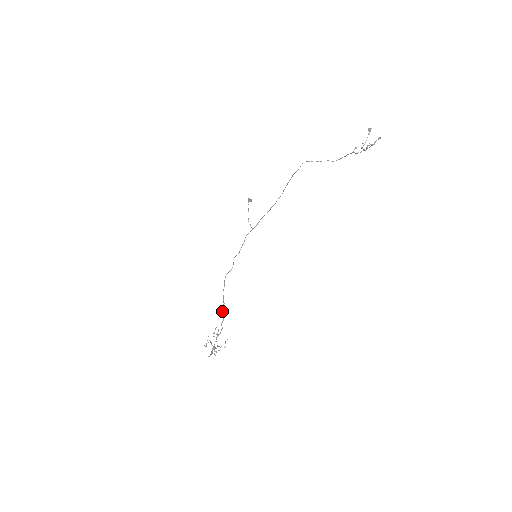
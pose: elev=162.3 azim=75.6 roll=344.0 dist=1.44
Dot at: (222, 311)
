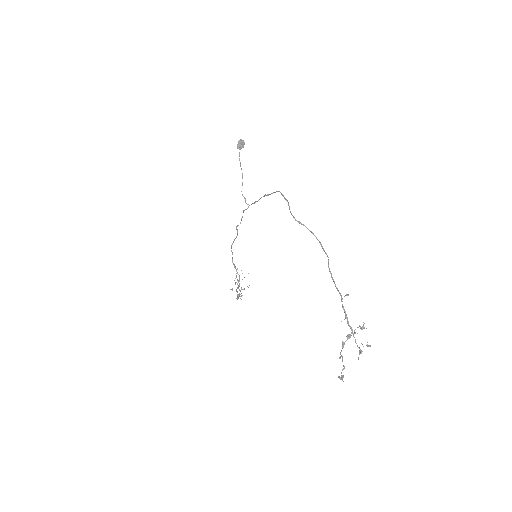
Dot at: occluded
